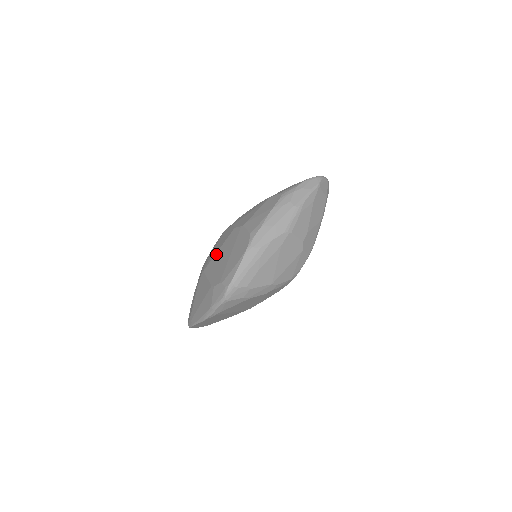
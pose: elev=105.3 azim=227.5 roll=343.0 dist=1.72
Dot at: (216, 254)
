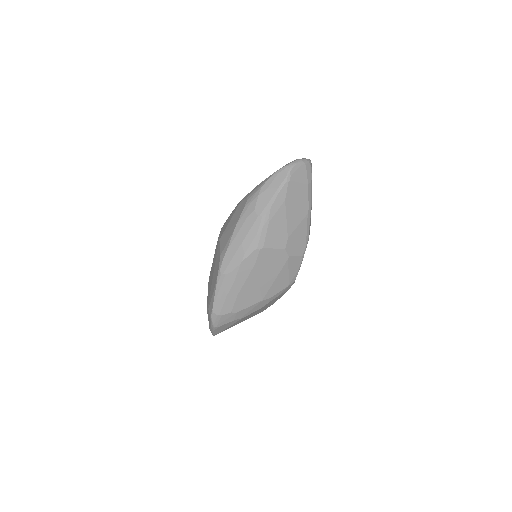
Dot at: (212, 264)
